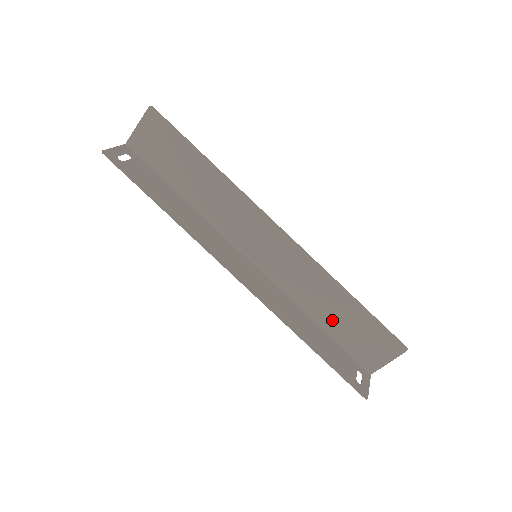
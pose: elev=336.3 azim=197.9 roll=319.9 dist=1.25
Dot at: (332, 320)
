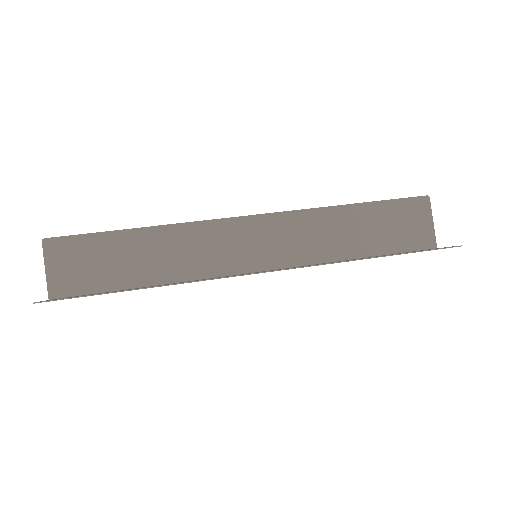
Dot at: (363, 241)
